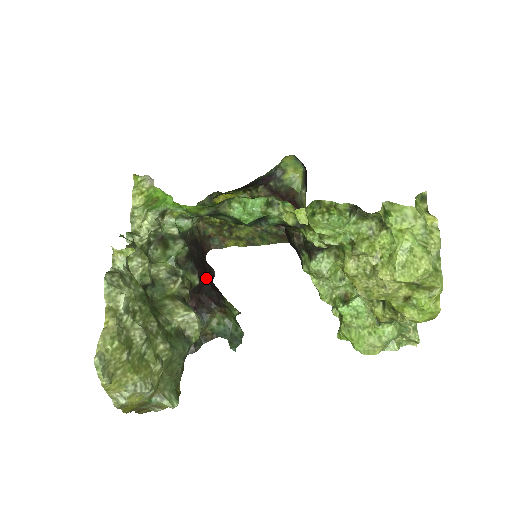
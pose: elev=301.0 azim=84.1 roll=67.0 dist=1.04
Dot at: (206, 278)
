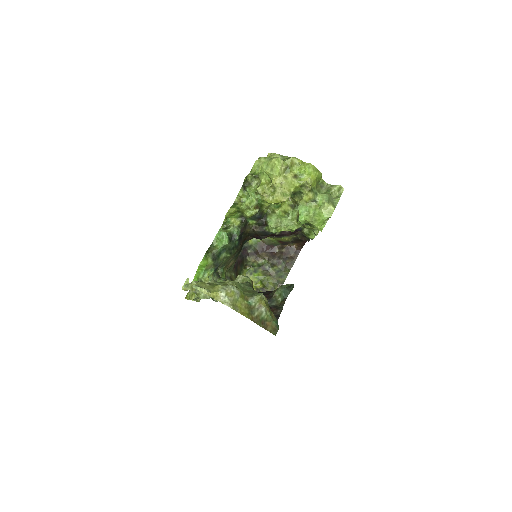
Dot at: occluded
